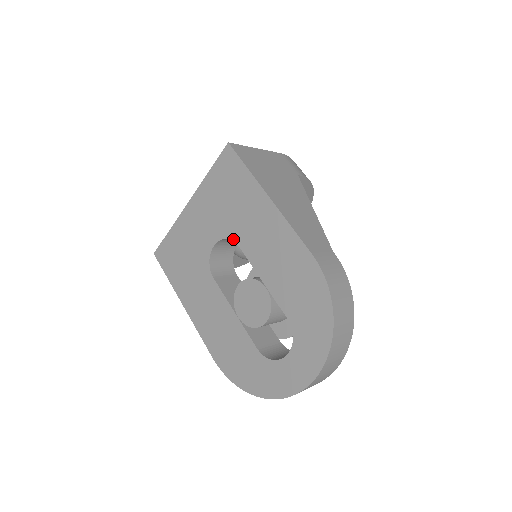
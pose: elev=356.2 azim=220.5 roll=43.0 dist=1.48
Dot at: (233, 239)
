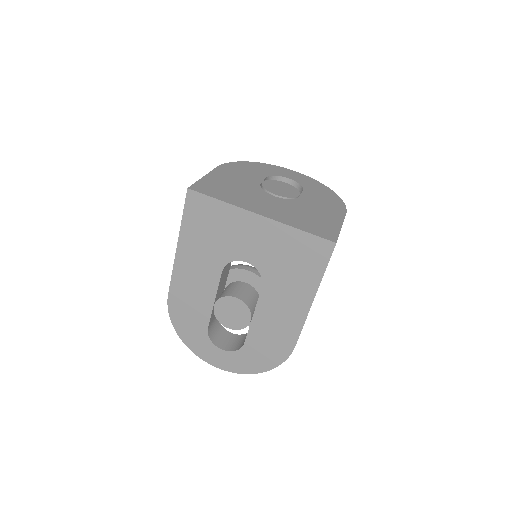
Dot at: (264, 280)
